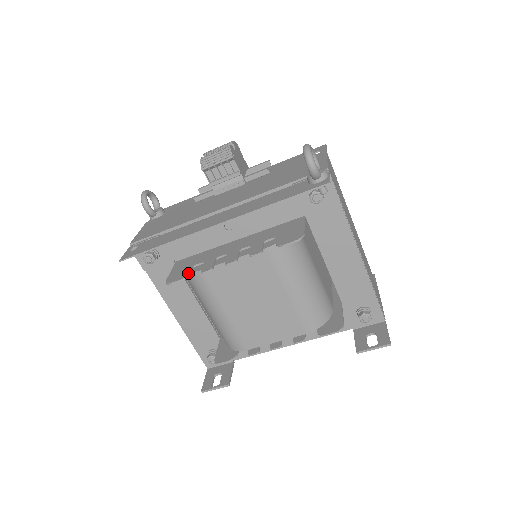
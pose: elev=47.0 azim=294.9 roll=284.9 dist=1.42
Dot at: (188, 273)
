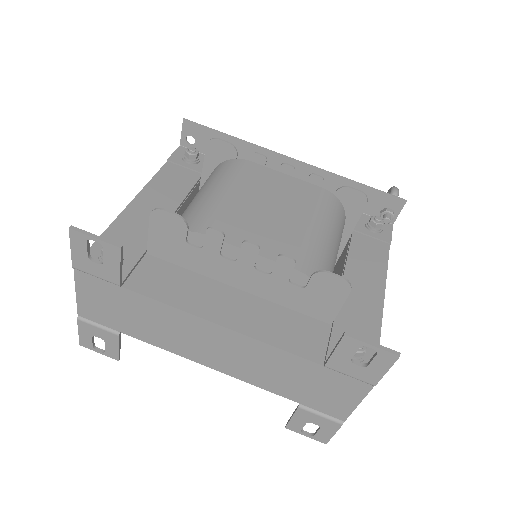
Dot at: (236, 153)
